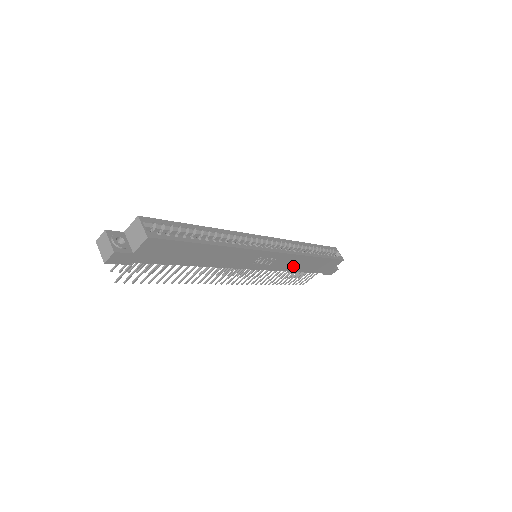
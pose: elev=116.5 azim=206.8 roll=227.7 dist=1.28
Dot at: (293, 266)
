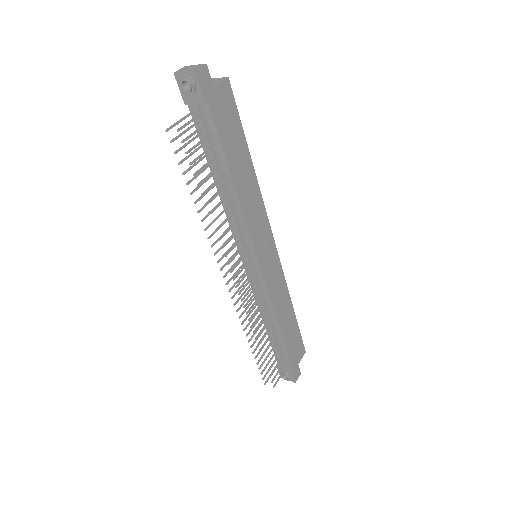
Dot at: (279, 306)
